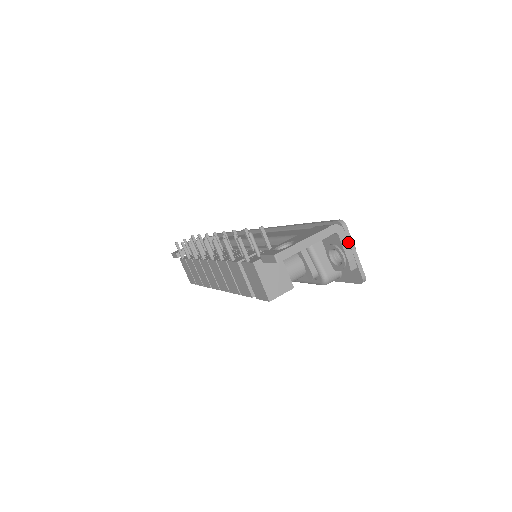
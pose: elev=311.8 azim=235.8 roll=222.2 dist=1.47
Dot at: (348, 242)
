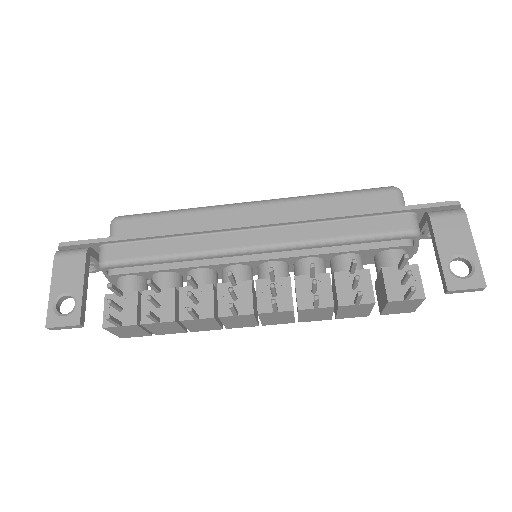
Dot at: occluded
